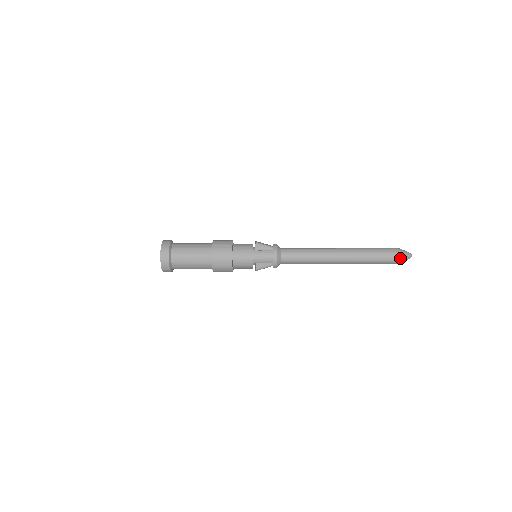
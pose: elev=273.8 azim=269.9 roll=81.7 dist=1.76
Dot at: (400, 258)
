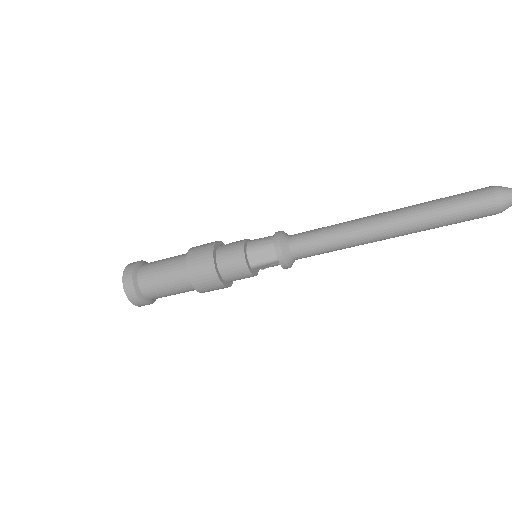
Dot at: (498, 213)
